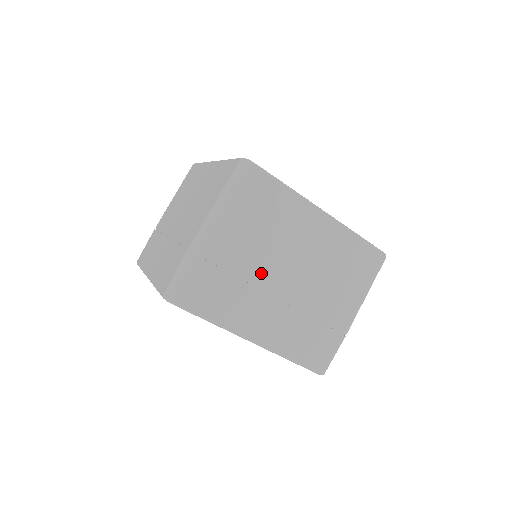
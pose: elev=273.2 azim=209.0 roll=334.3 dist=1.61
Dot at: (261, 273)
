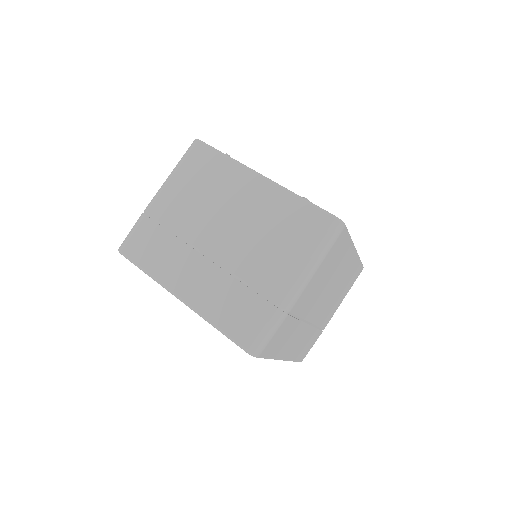
Dot at: (310, 310)
